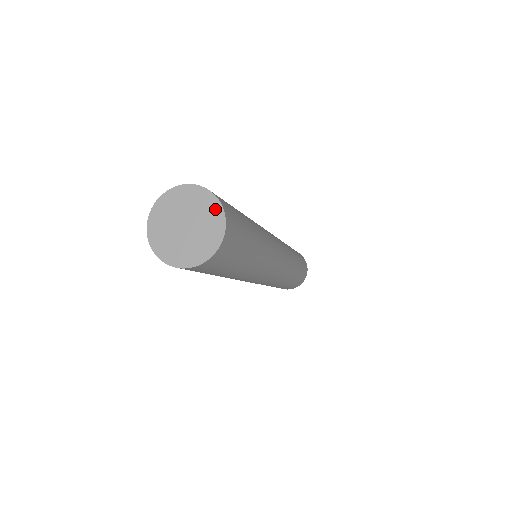
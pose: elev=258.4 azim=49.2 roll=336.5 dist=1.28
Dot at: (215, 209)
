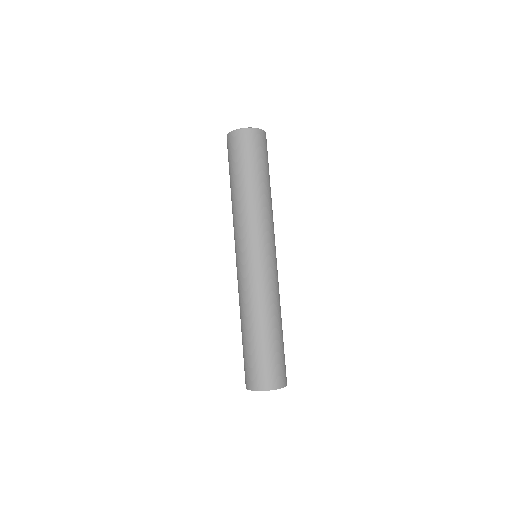
Dot at: occluded
